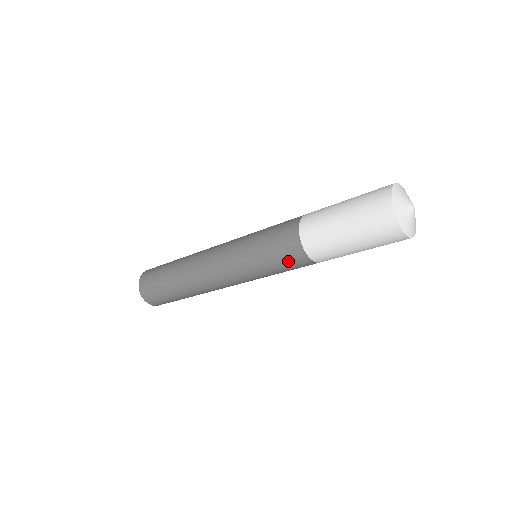
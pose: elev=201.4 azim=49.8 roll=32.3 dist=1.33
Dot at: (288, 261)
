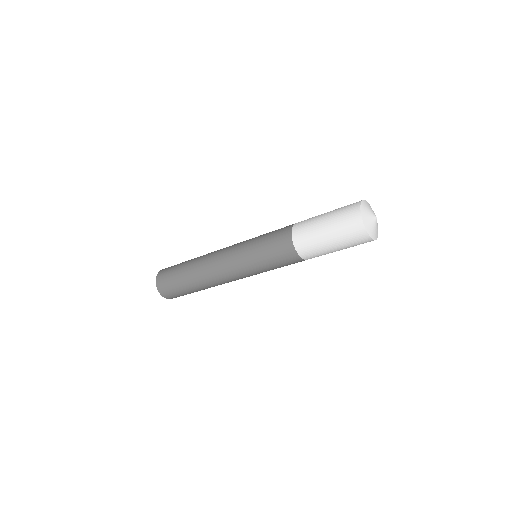
Dot at: occluded
